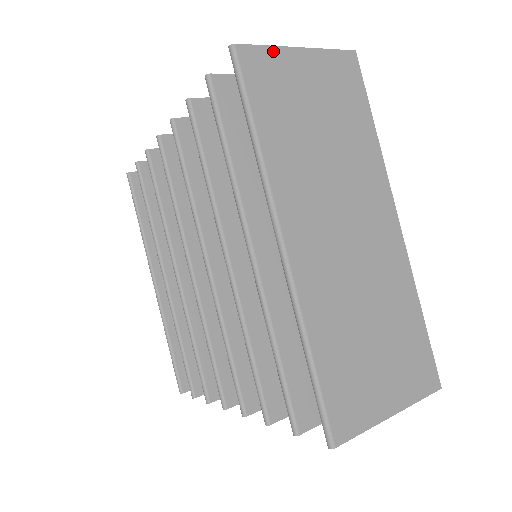
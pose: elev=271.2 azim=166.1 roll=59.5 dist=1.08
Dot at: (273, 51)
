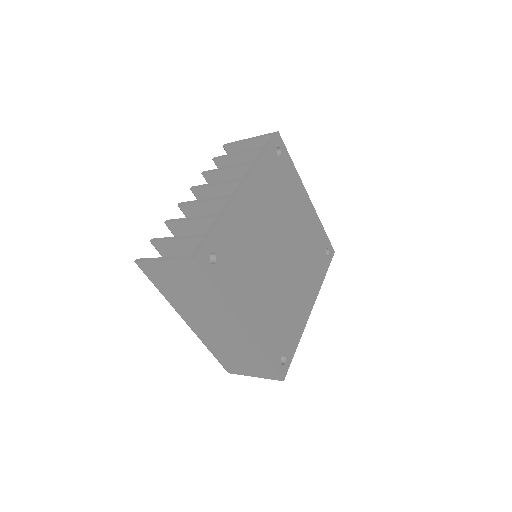
Dot at: (151, 263)
